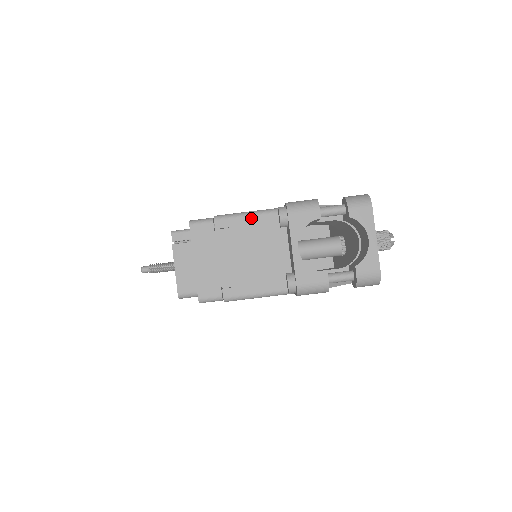
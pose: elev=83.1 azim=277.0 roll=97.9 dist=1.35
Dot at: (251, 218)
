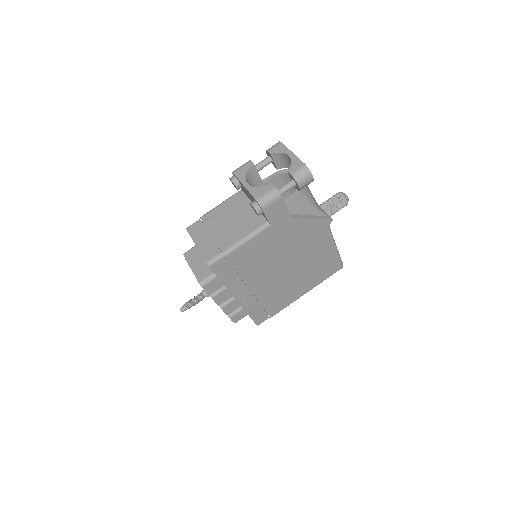
Dot at: (223, 204)
